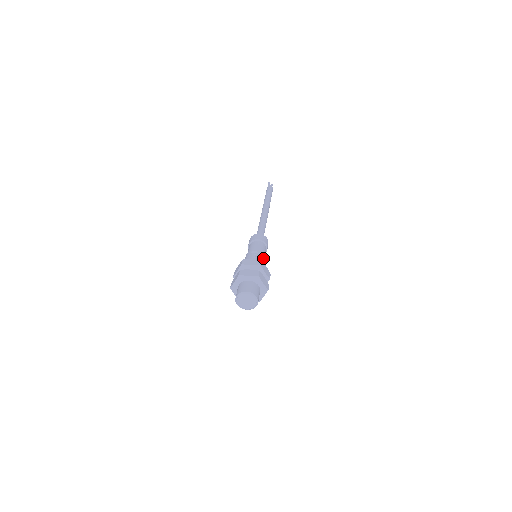
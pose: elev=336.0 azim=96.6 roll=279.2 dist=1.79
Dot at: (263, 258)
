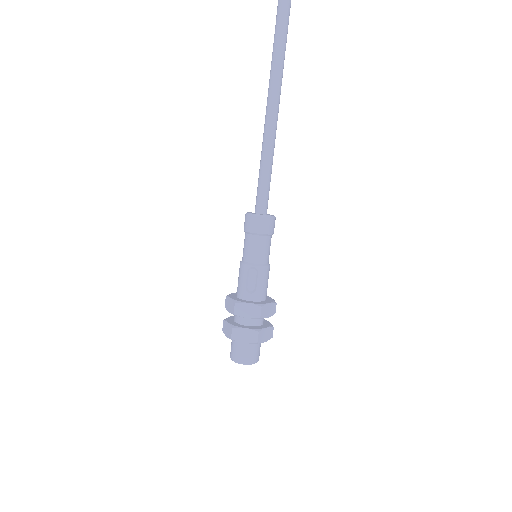
Dot at: (266, 275)
